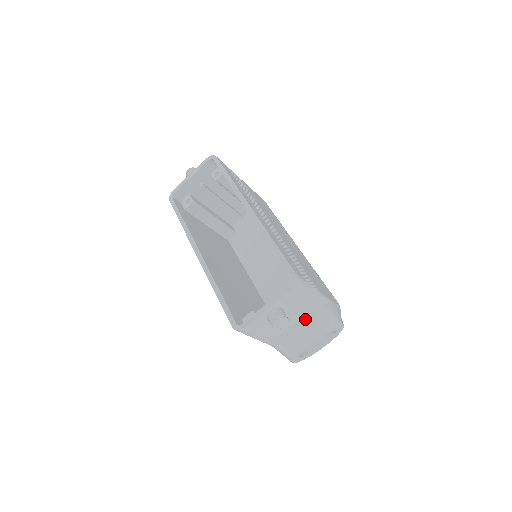
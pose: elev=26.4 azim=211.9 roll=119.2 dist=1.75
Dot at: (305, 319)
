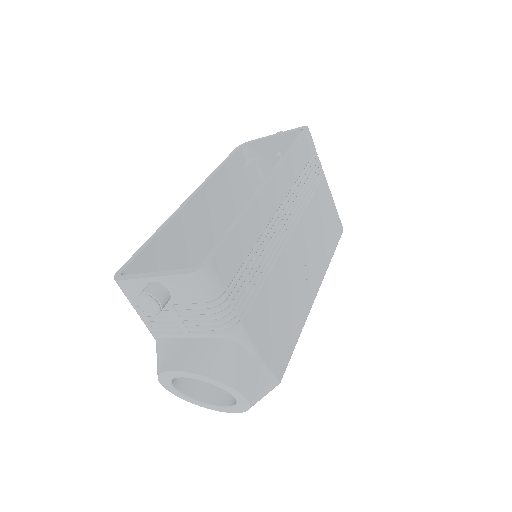
Dot at: (201, 341)
